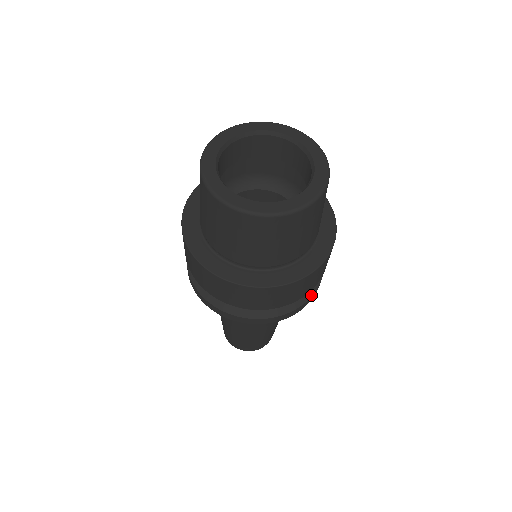
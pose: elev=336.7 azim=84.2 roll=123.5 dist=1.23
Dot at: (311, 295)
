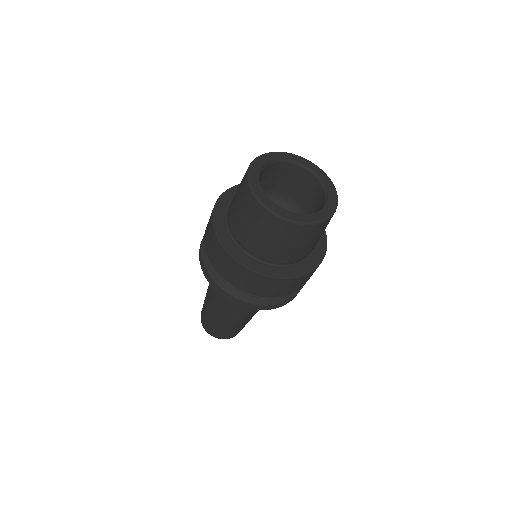
Dot at: occluded
